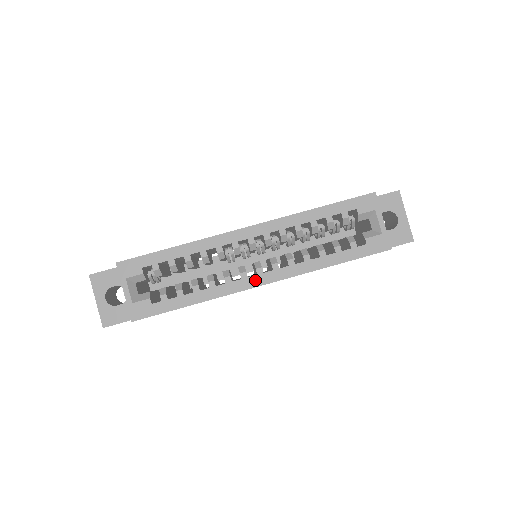
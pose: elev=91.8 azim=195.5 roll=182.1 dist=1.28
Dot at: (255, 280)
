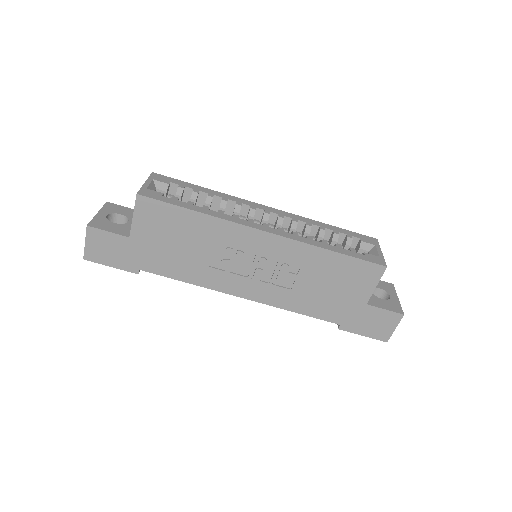
Dot at: (259, 226)
